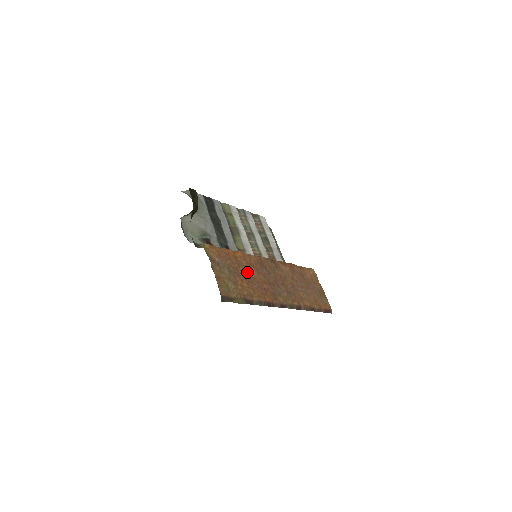
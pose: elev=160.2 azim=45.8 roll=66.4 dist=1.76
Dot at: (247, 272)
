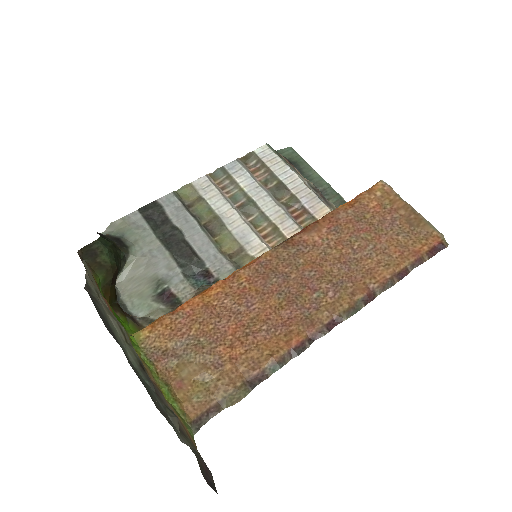
Dot at: (238, 317)
